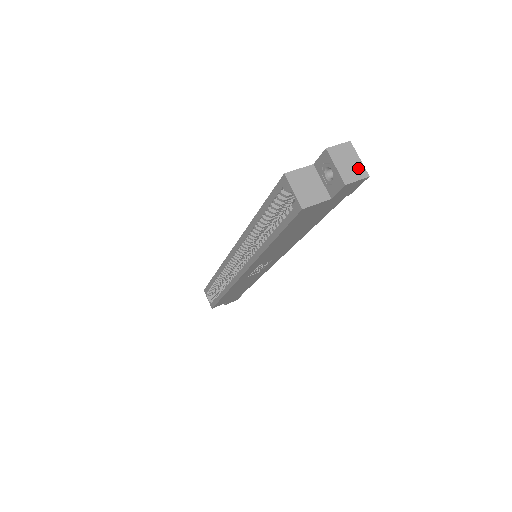
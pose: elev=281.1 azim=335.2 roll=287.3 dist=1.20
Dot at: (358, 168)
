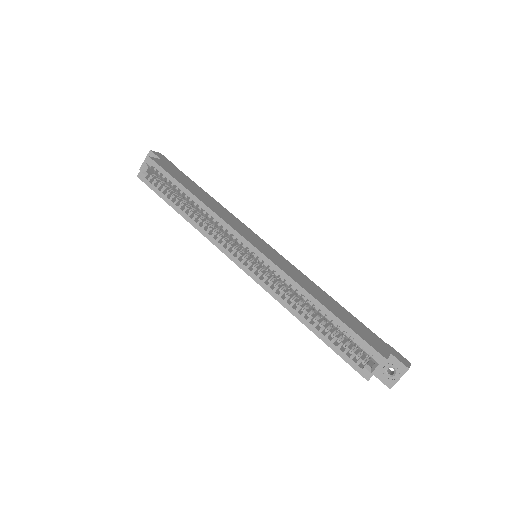
Dot at: occluded
